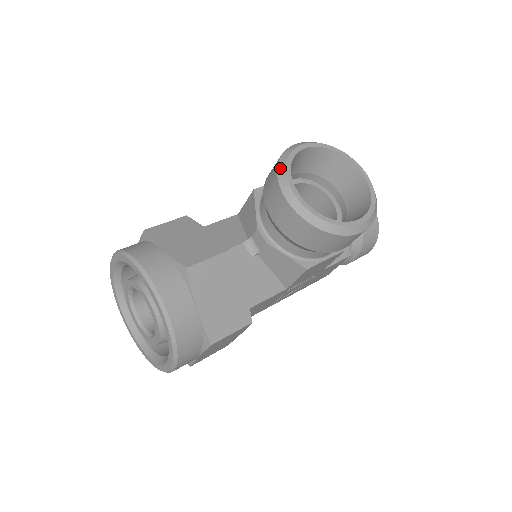
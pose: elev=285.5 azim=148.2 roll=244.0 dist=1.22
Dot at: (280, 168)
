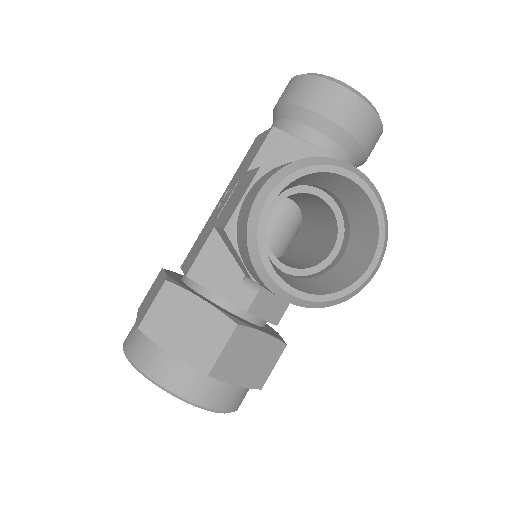
Dot at: (254, 261)
